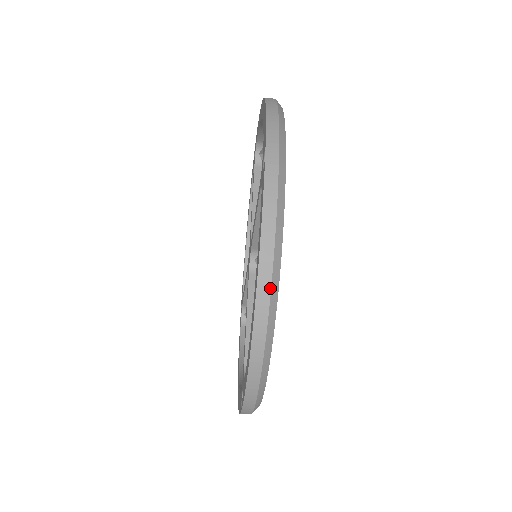
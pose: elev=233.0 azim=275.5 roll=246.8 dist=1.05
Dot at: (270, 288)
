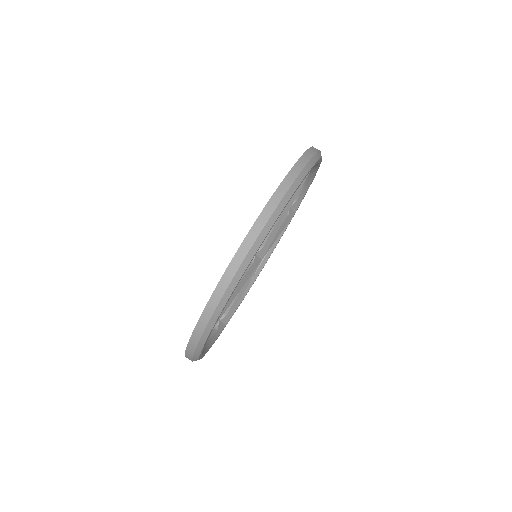
Dot at: (268, 219)
